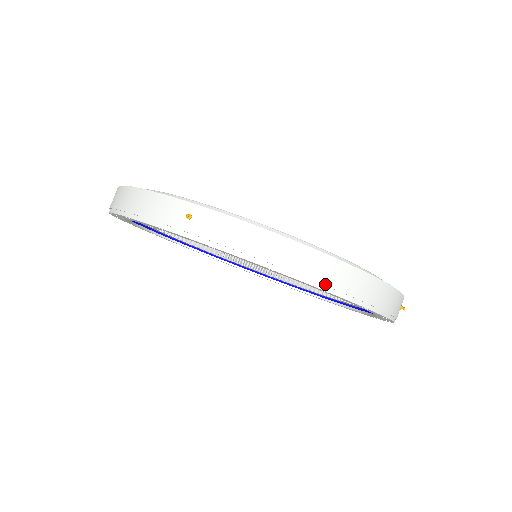
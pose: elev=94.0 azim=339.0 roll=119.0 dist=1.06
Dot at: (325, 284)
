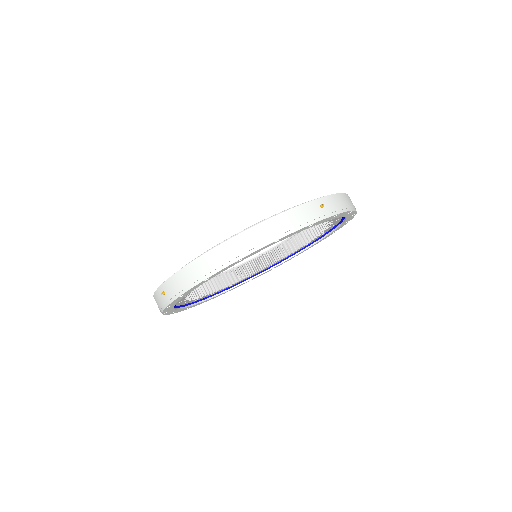
Dot at: (231, 259)
